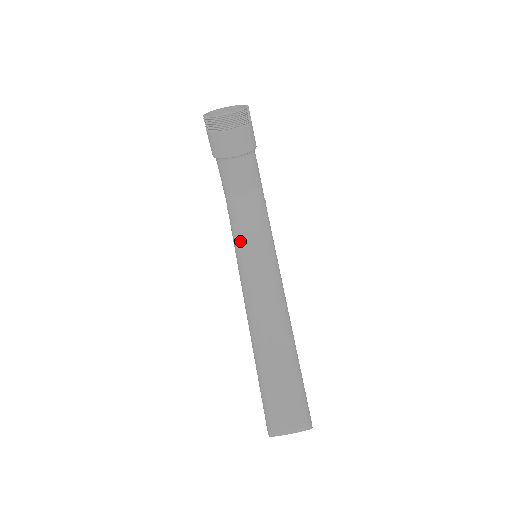
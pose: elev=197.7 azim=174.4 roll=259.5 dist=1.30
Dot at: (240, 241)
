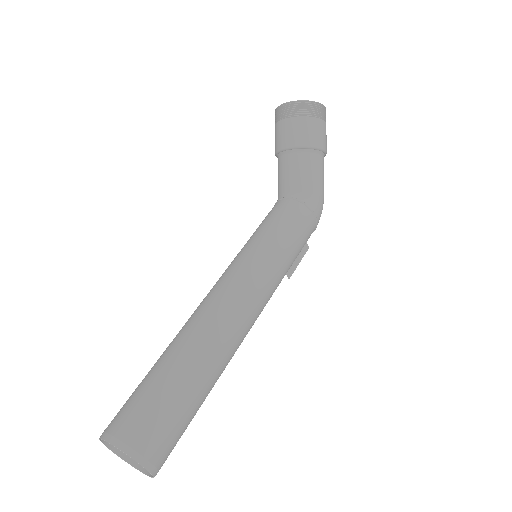
Dot at: occluded
